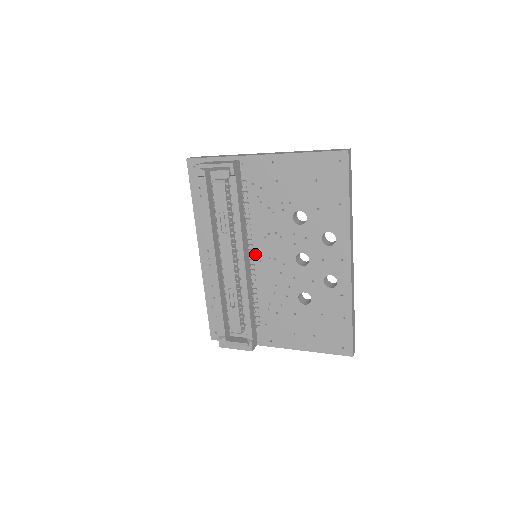
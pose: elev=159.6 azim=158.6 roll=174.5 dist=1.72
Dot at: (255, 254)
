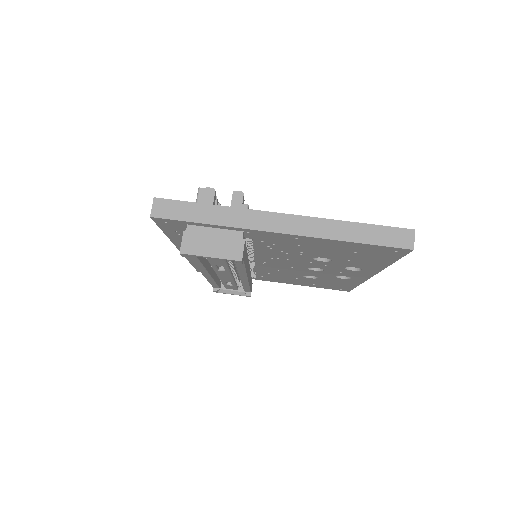
Dot at: (257, 261)
